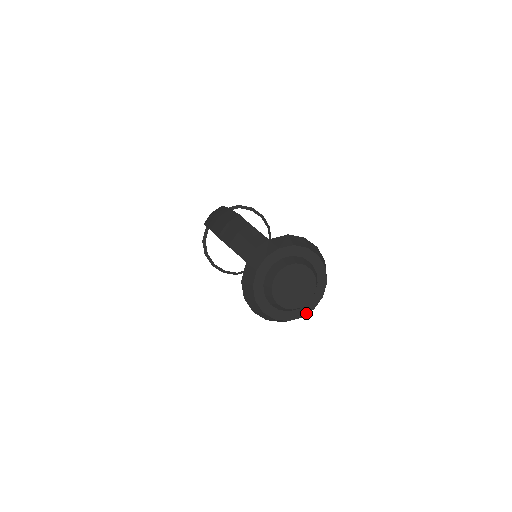
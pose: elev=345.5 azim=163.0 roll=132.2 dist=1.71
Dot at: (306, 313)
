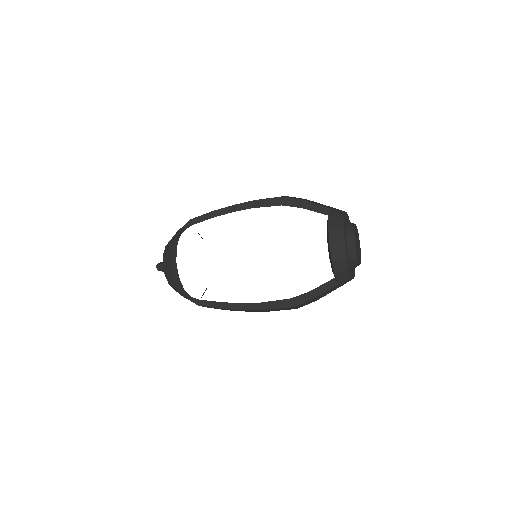
Dot at: (352, 276)
